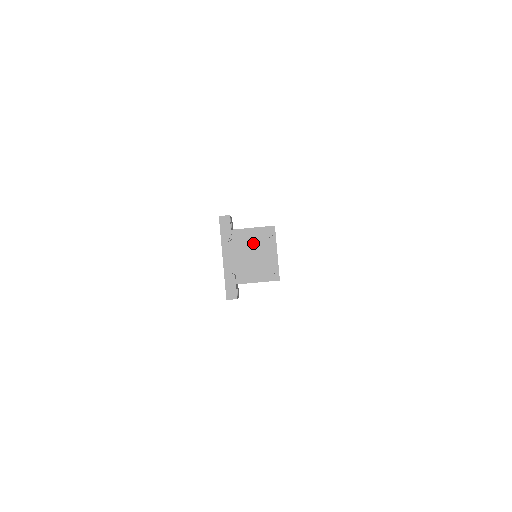
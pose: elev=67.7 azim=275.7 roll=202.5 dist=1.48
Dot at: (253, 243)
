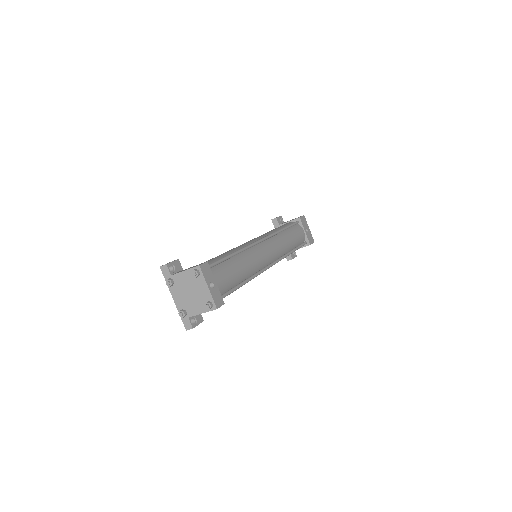
Dot at: (189, 283)
